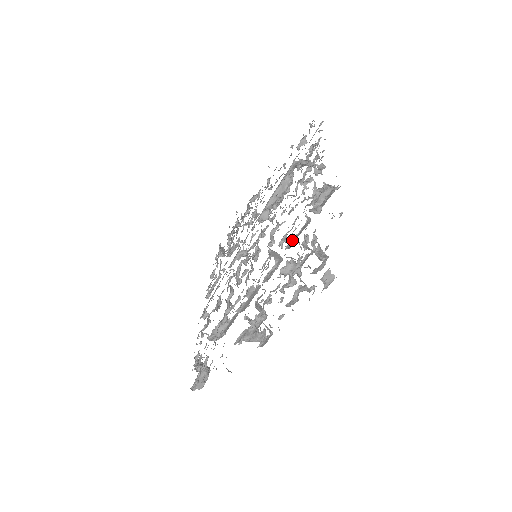
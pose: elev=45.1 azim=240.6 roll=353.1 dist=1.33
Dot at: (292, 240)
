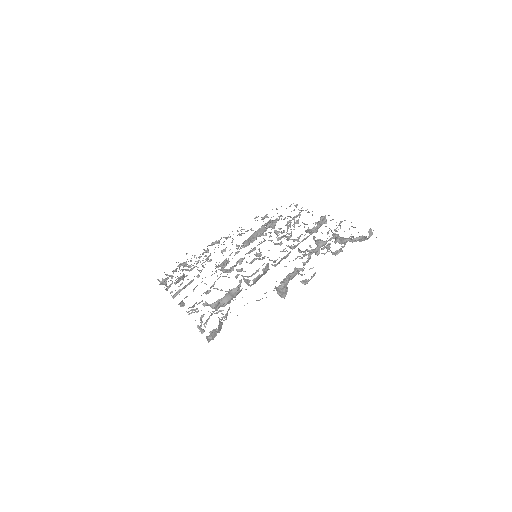
Dot at: (302, 241)
